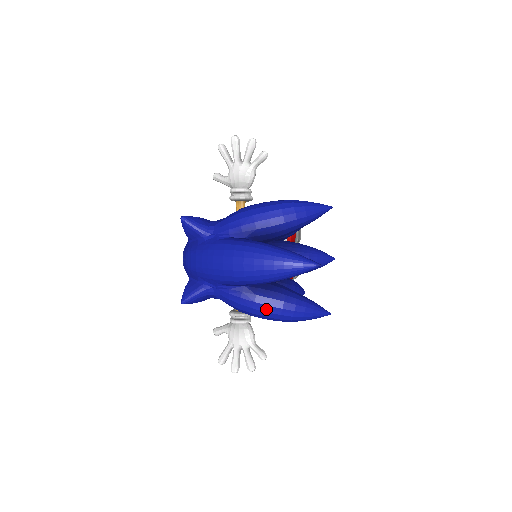
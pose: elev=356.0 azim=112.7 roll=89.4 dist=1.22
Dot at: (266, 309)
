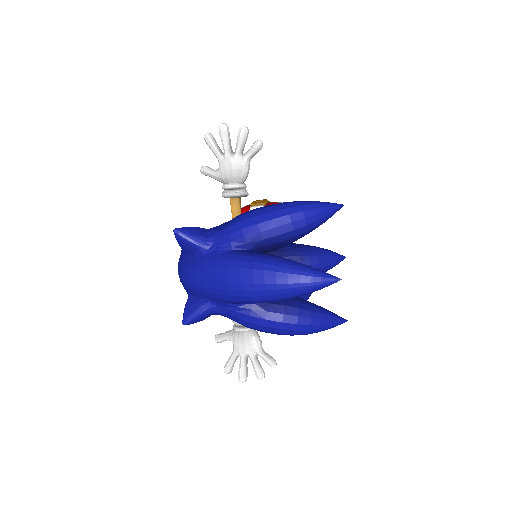
Dot at: (279, 326)
